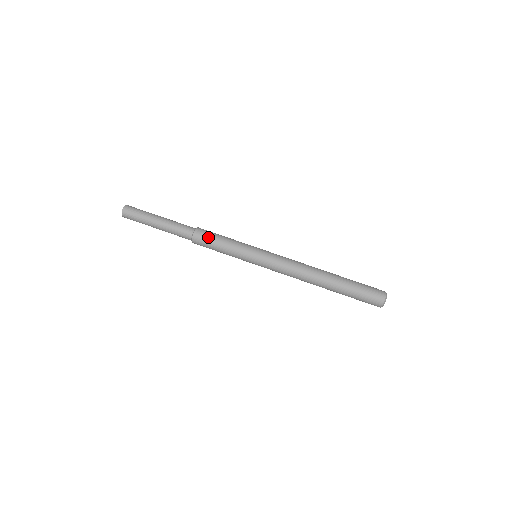
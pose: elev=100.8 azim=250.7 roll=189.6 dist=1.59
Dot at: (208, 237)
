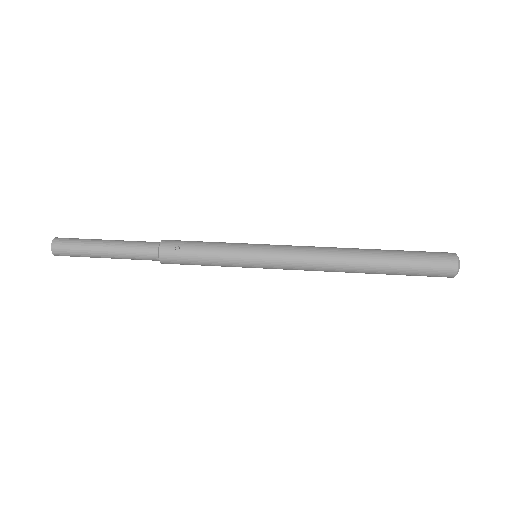
Dot at: (181, 249)
